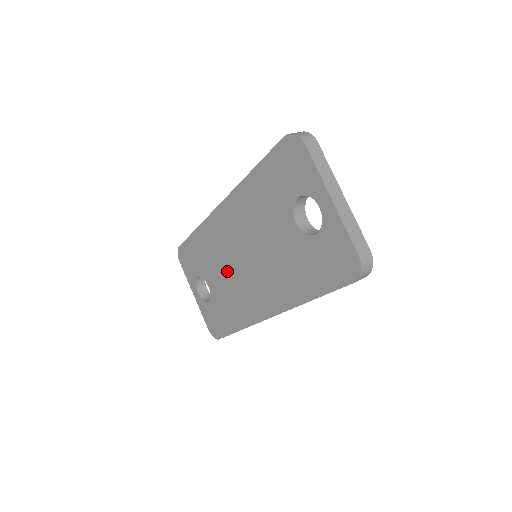
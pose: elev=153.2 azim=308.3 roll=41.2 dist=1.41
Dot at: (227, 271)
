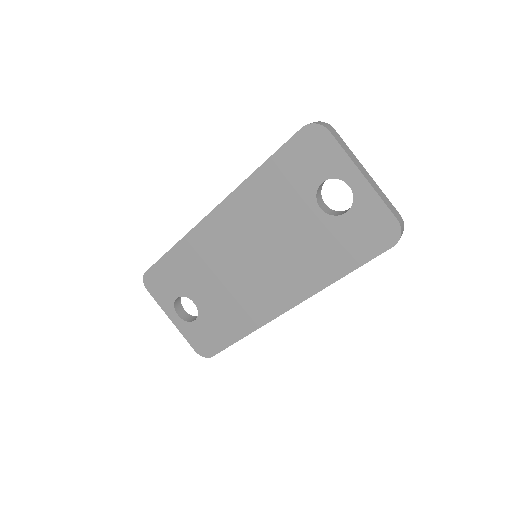
Dot at: (224, 279)
